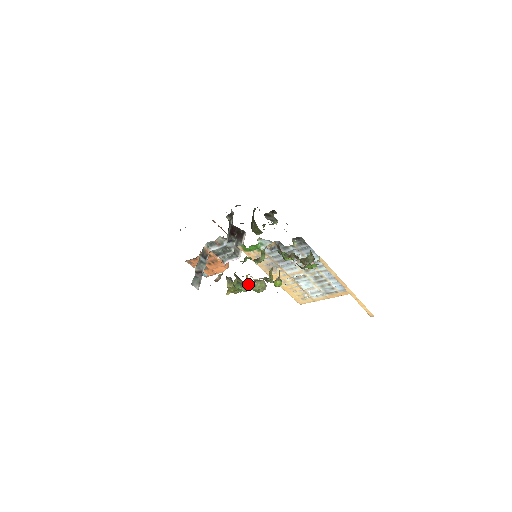
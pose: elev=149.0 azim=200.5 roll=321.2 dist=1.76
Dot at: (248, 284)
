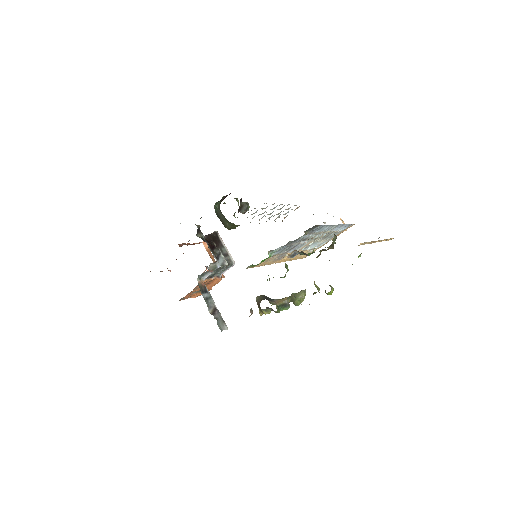
Dot at: occluded
